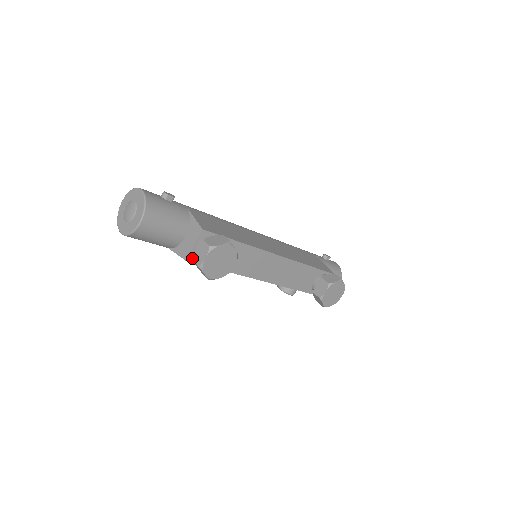
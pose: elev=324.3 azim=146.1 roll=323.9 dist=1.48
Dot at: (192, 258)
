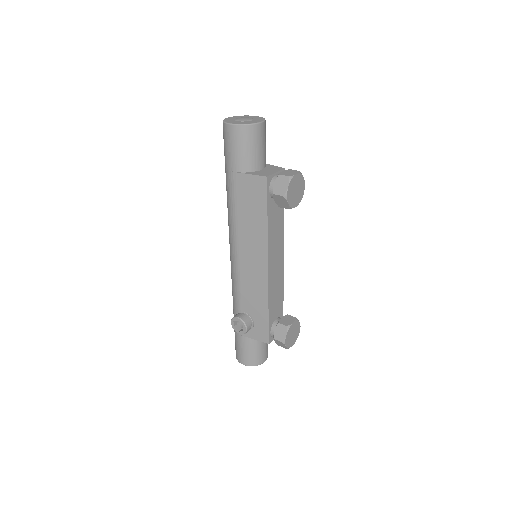
Dot at: (269, 180)
